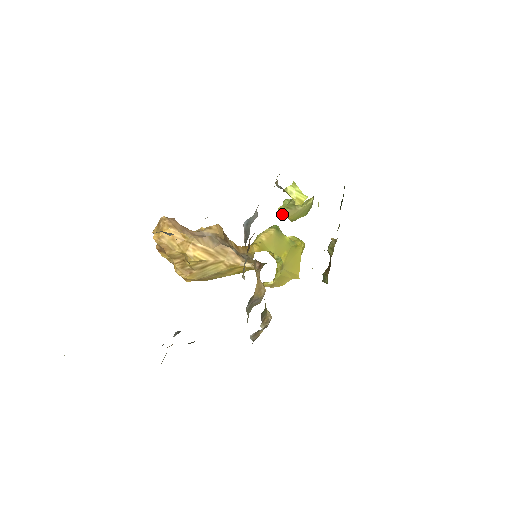
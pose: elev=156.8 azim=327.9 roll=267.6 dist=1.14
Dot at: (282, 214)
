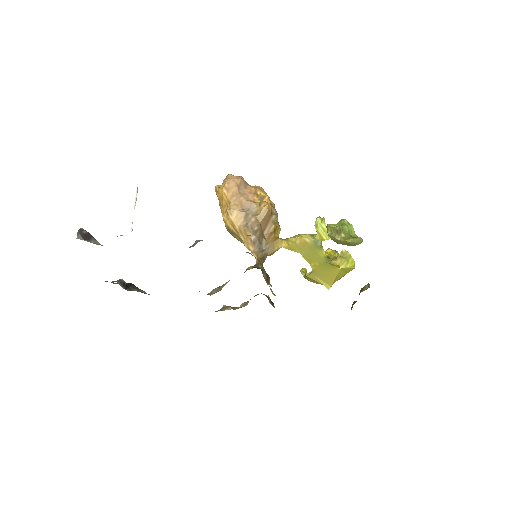
Dot at: (327, 231)
